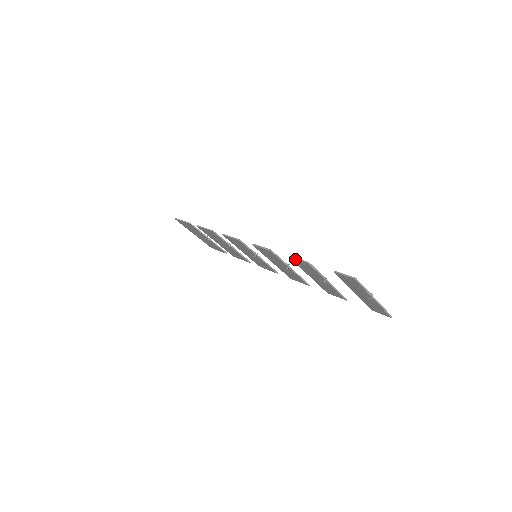
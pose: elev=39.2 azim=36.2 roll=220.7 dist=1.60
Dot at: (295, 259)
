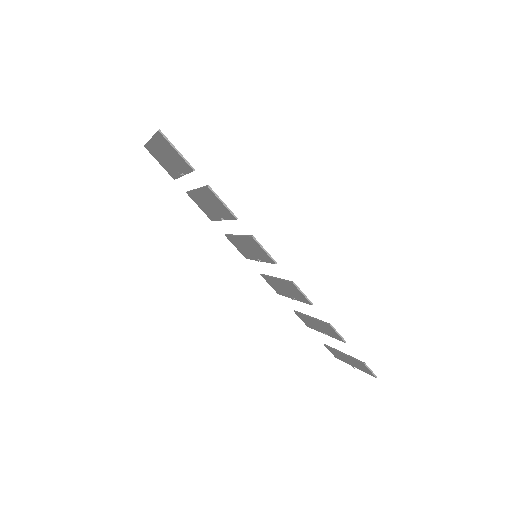
Dot at: (335, 331)
